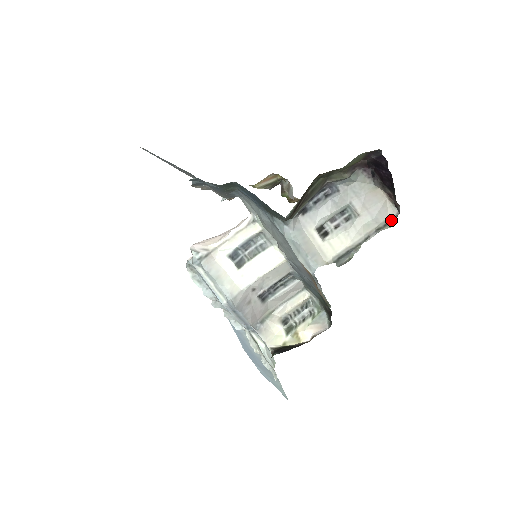
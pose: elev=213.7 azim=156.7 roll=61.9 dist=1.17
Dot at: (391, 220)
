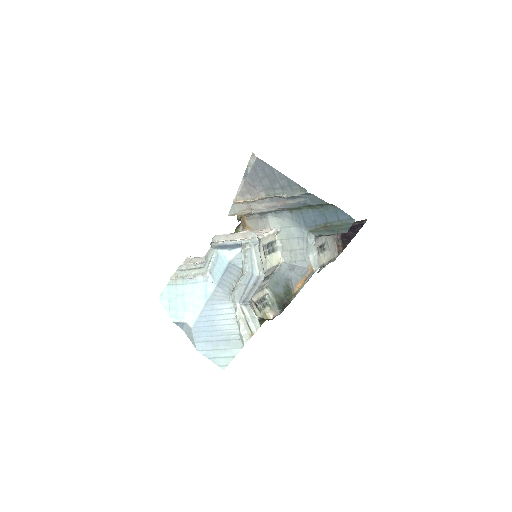
Dot at: (334, 258)
